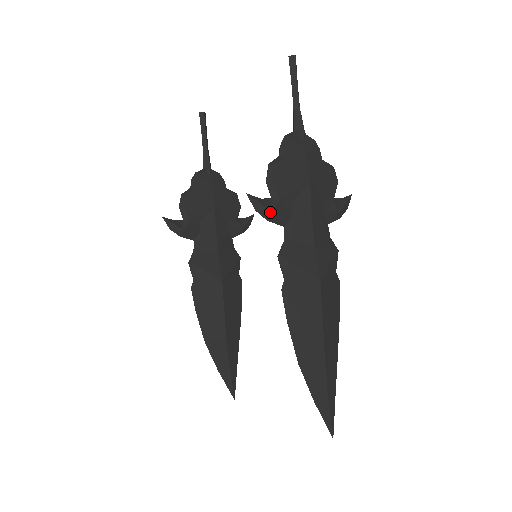
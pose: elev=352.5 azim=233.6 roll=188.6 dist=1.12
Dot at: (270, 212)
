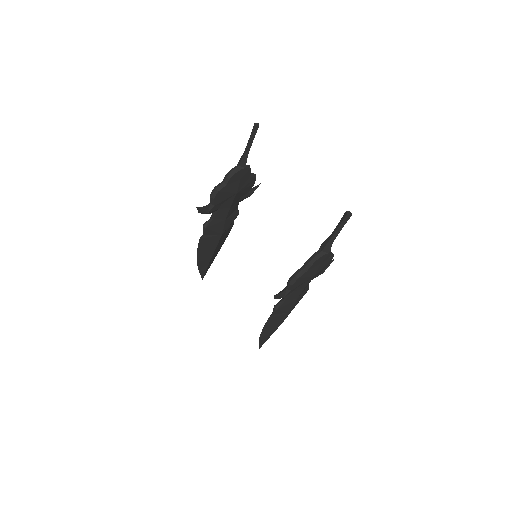
Dot at: occluded
